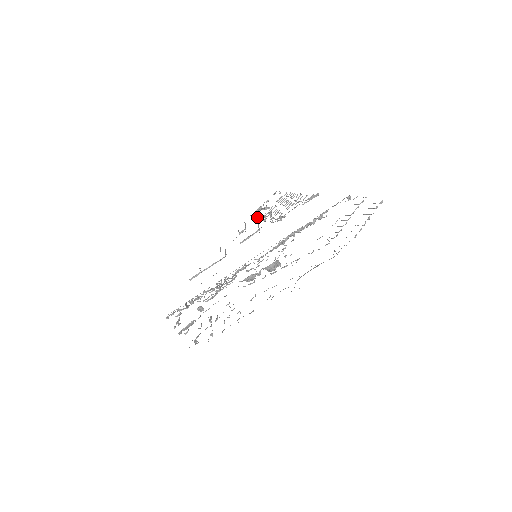
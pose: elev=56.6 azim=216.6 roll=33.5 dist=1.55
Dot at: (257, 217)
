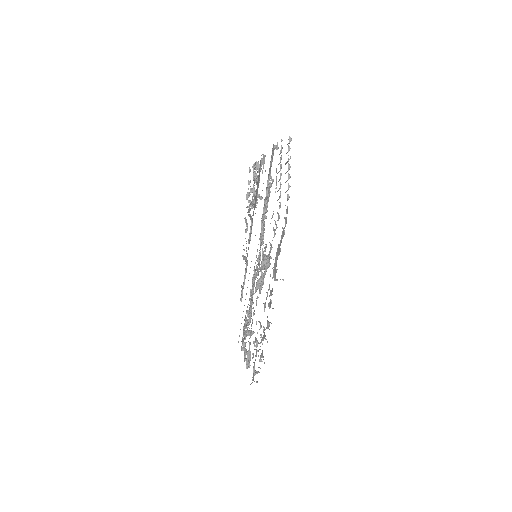
Dot at: (249, 206)
